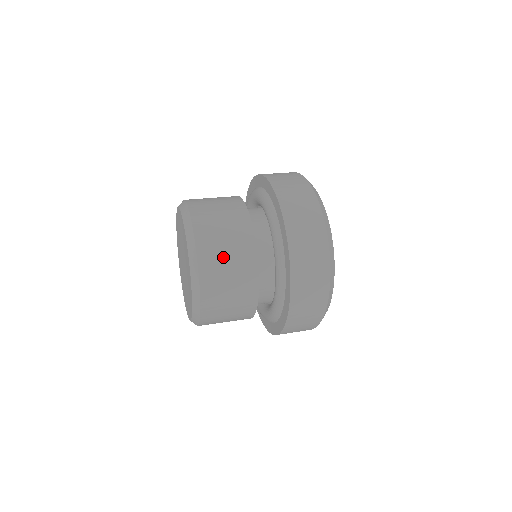
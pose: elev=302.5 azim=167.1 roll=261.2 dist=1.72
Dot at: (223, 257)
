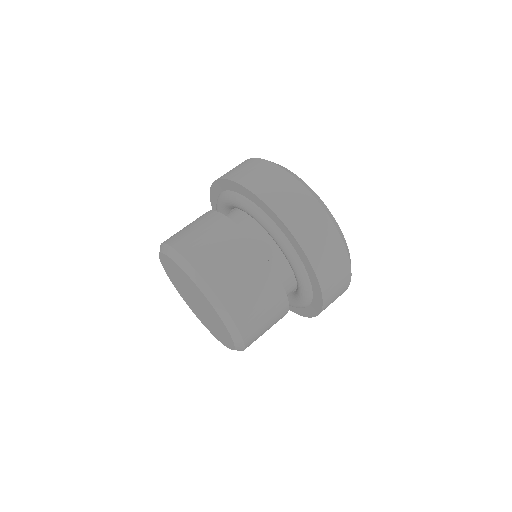
Dot at: (256, 307)
